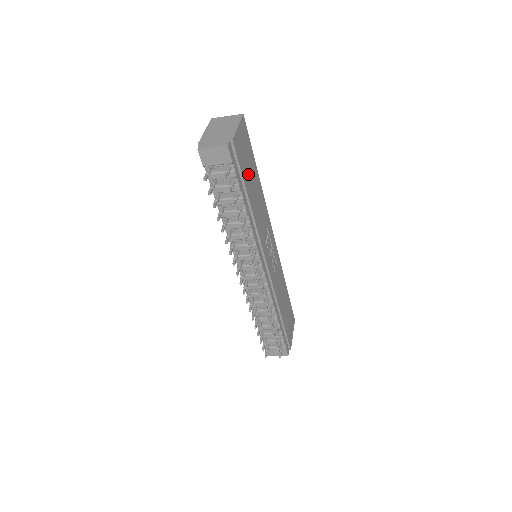
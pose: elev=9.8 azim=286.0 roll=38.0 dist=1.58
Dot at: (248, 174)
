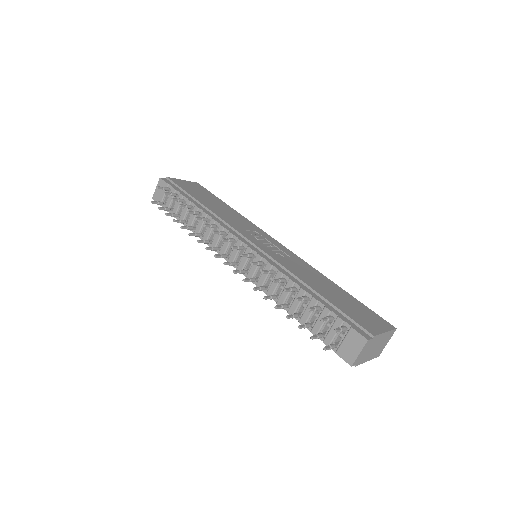
Dot at: (201, 197)
